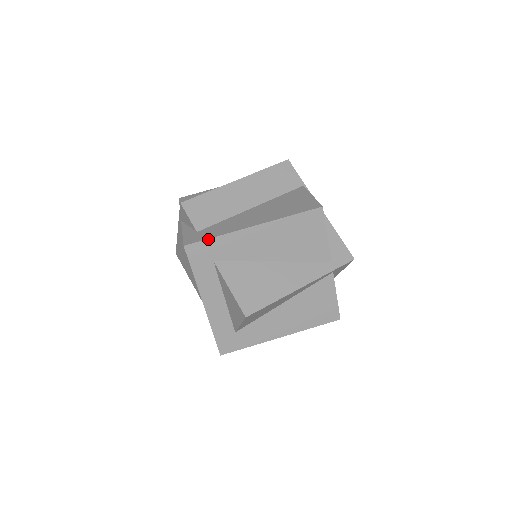
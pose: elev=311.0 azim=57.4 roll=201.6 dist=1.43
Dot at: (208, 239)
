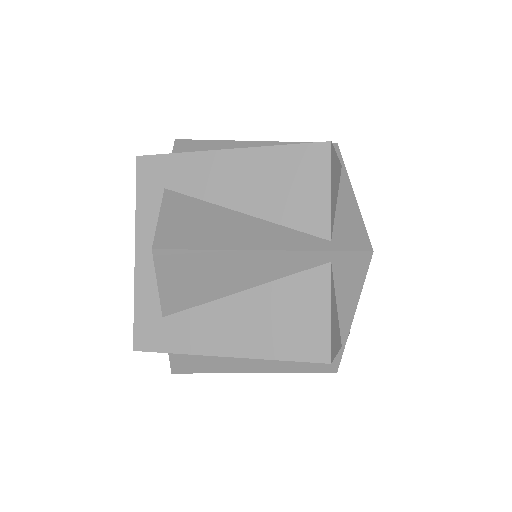
Dot at: (167, 154)
